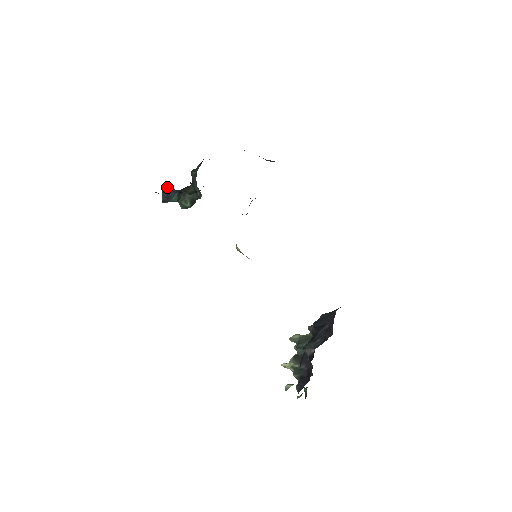
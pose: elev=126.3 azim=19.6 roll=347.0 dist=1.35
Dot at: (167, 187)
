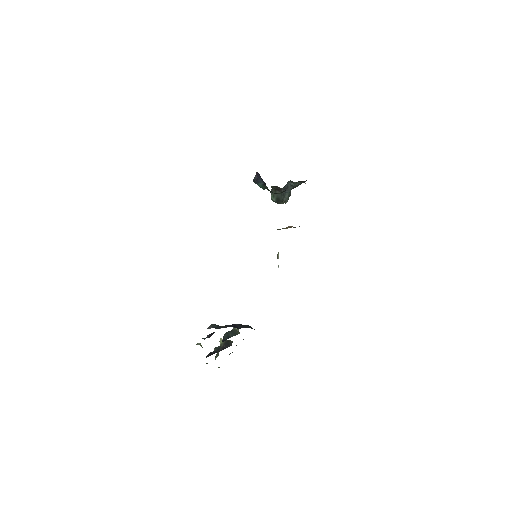
Dot at: occluded
